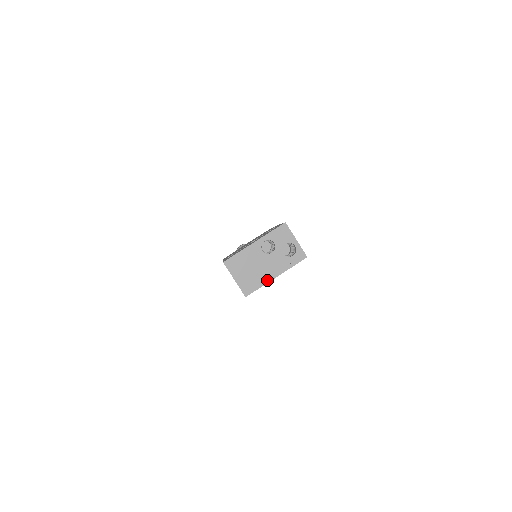
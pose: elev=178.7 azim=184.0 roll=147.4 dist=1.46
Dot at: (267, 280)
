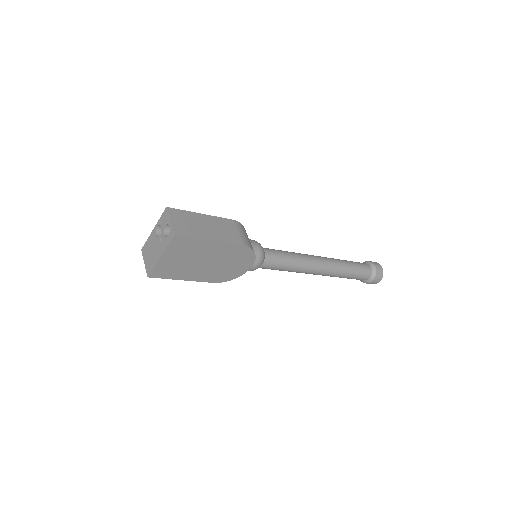
Dot at: (157, 261)
